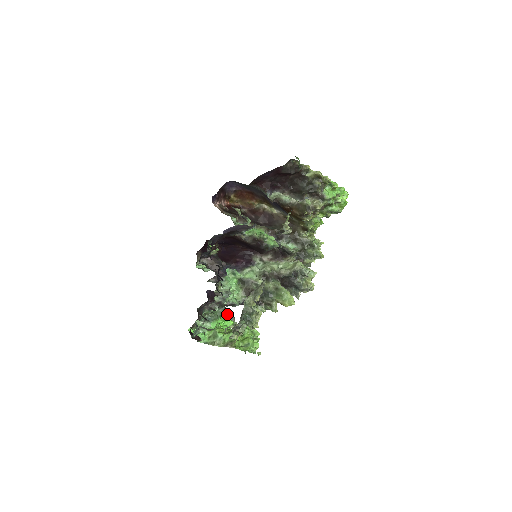
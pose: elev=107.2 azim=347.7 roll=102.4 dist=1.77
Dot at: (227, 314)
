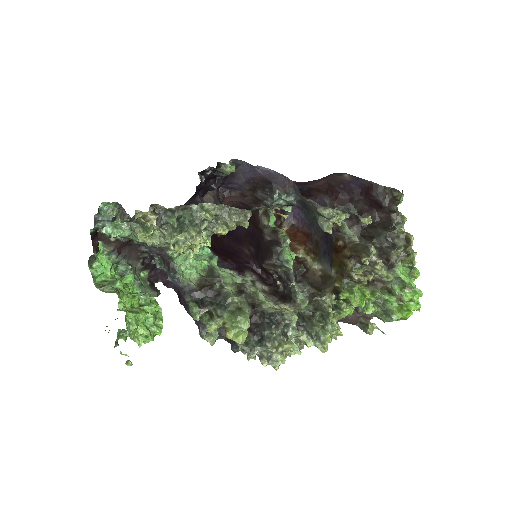
Dot at: occluded
